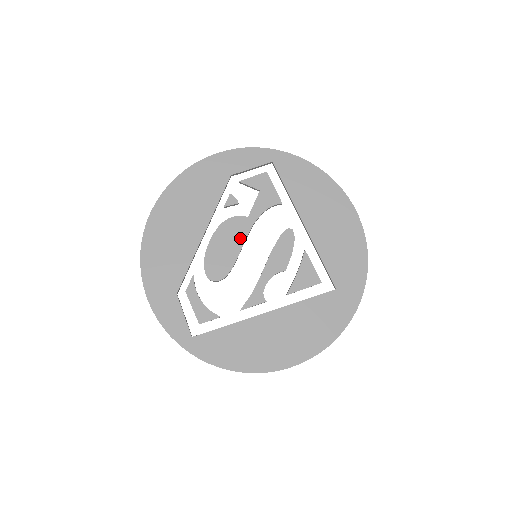
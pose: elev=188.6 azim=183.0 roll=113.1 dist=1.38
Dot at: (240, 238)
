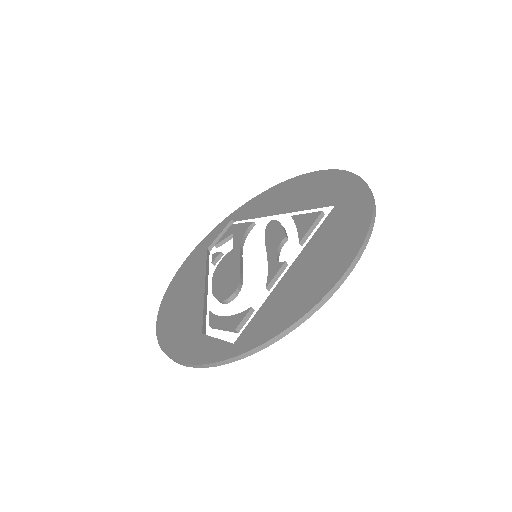
Dot at: (235, 261)
